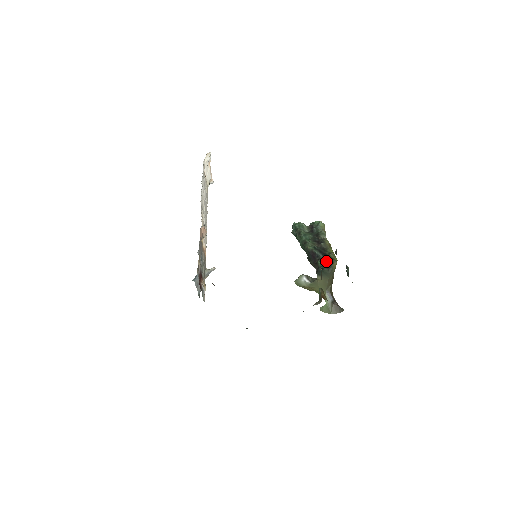
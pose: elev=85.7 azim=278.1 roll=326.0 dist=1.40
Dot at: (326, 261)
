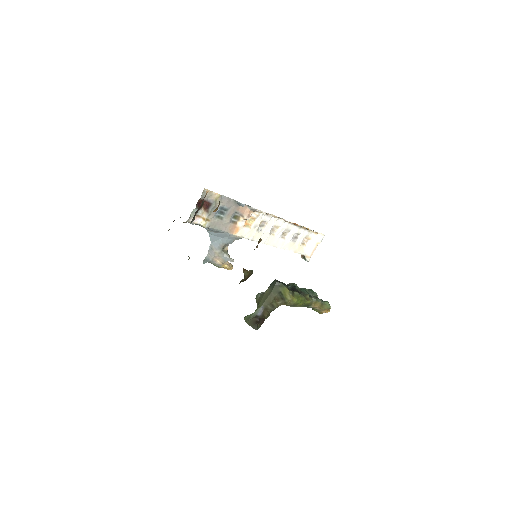
Dot at: (285, 284)
